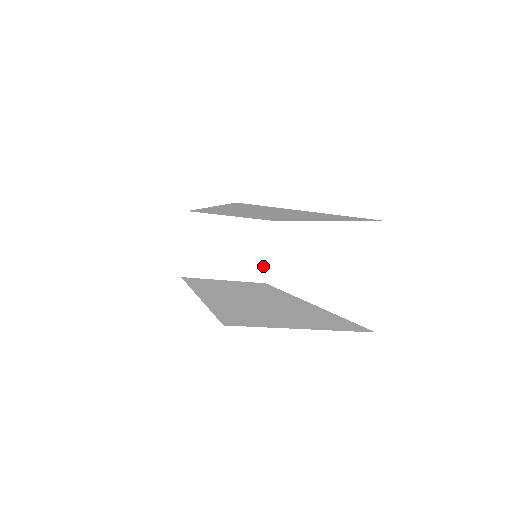
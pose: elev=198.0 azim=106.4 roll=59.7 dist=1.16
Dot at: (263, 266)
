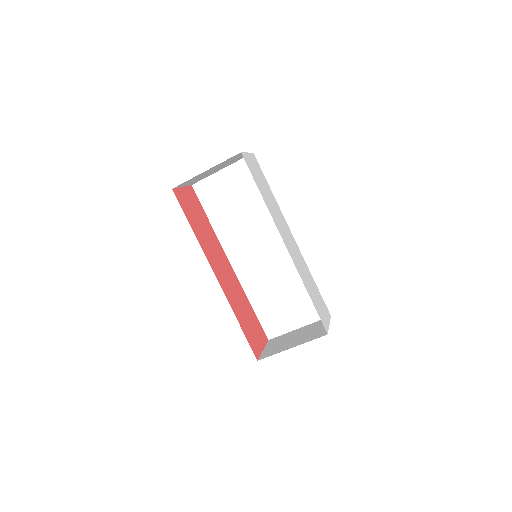
Dot at: (325, 331)
